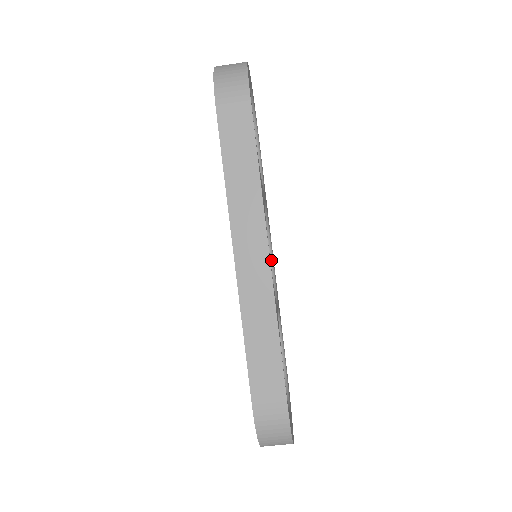
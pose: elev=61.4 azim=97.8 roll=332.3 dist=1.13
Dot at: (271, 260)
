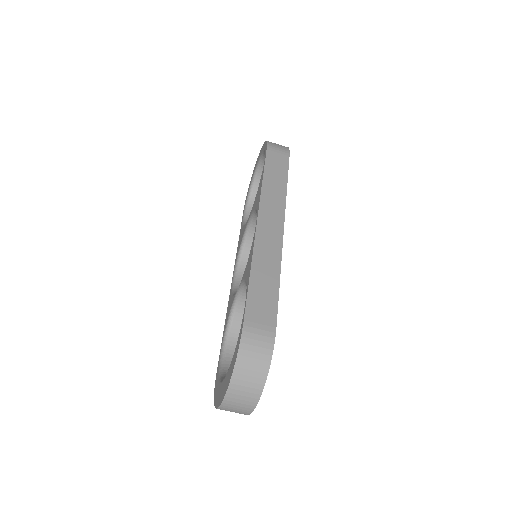
Dot at: occluded
